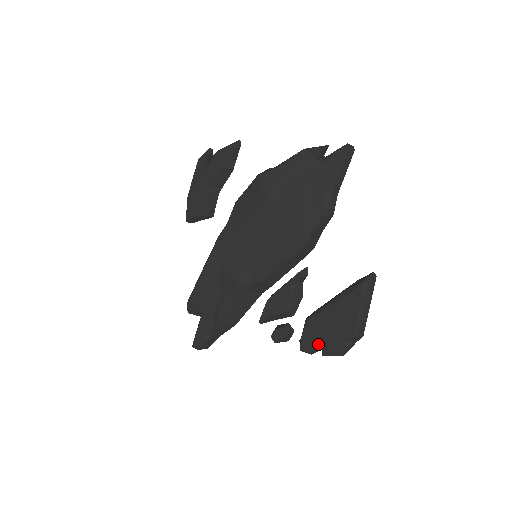
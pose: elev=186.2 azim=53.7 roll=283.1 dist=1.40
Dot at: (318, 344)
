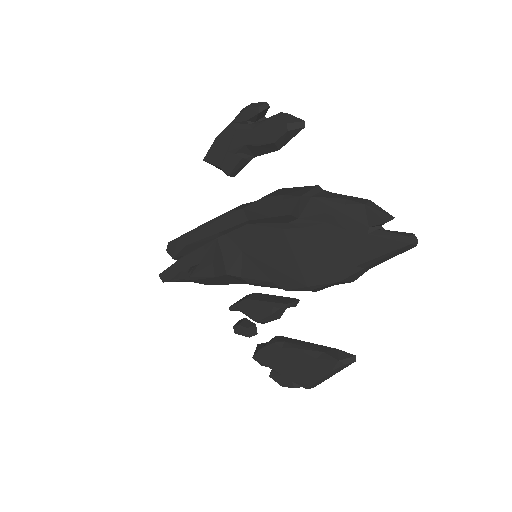
Dot at: (271, 366)
